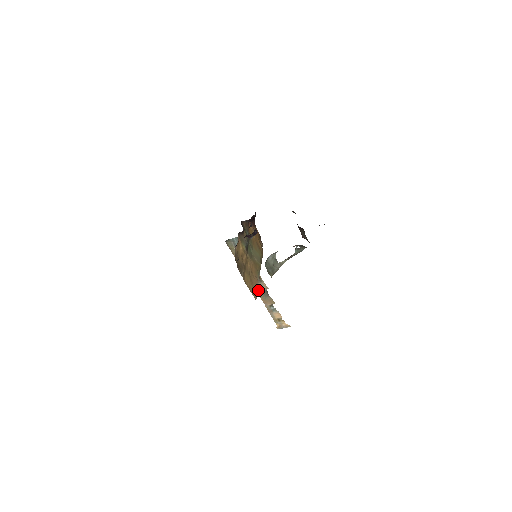
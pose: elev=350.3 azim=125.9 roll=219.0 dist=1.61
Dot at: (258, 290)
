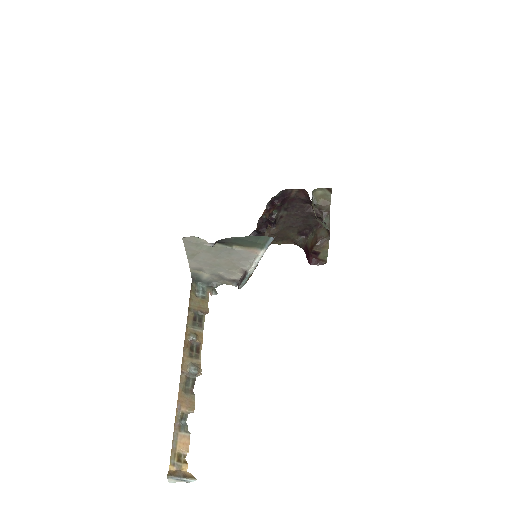
Dot at: (185, 370)
